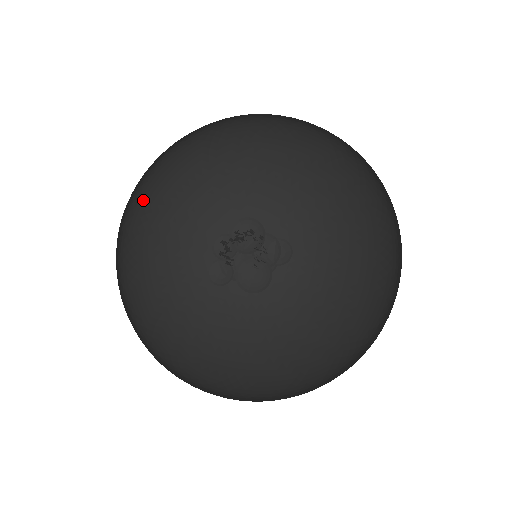
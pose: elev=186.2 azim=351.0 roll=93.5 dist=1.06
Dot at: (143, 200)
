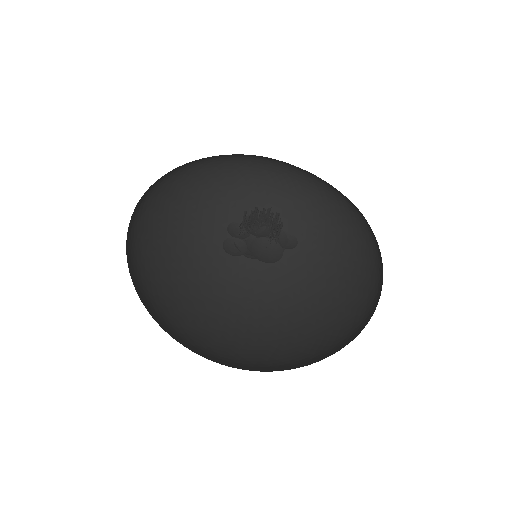
Dot at: (151, 204)
